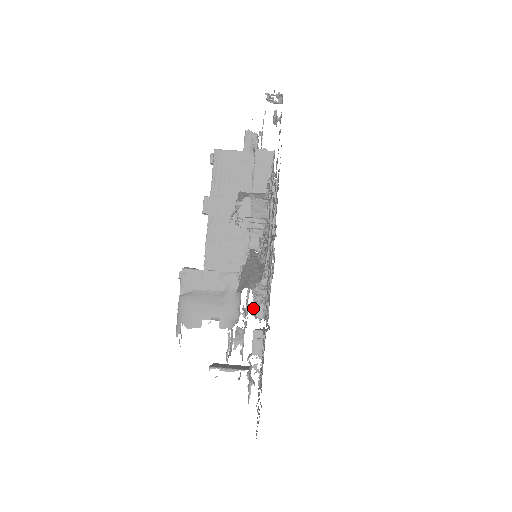
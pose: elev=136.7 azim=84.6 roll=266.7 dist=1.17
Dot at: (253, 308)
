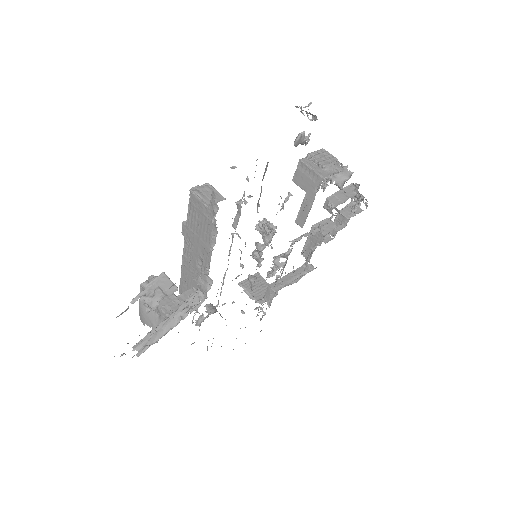
Dot at: (267, 274)
